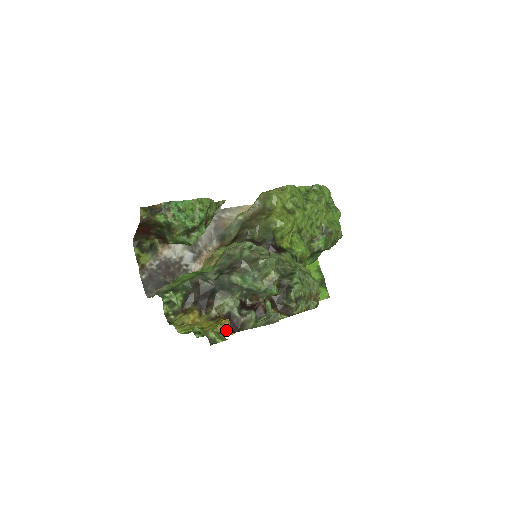
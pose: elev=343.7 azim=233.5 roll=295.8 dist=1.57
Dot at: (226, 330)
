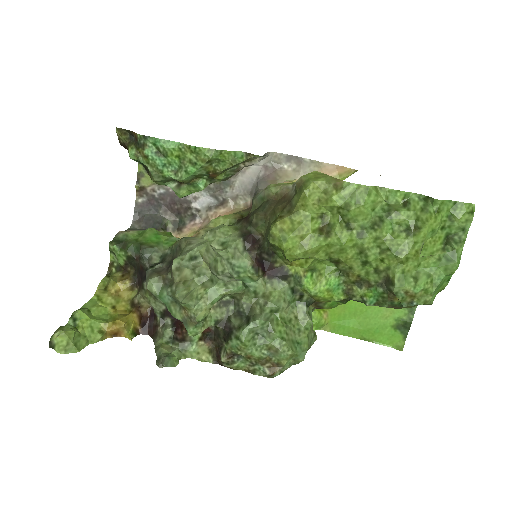
Dot at: (119, 331)
